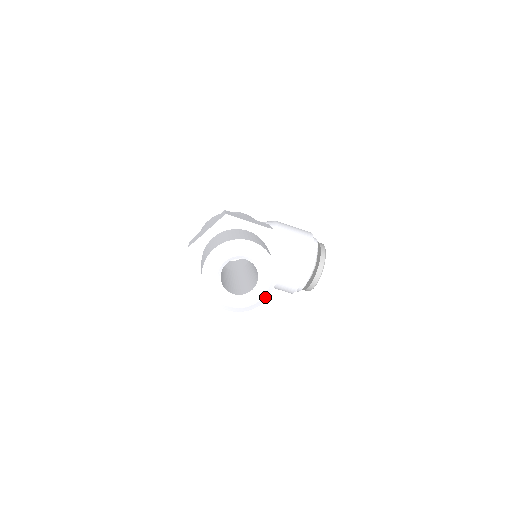
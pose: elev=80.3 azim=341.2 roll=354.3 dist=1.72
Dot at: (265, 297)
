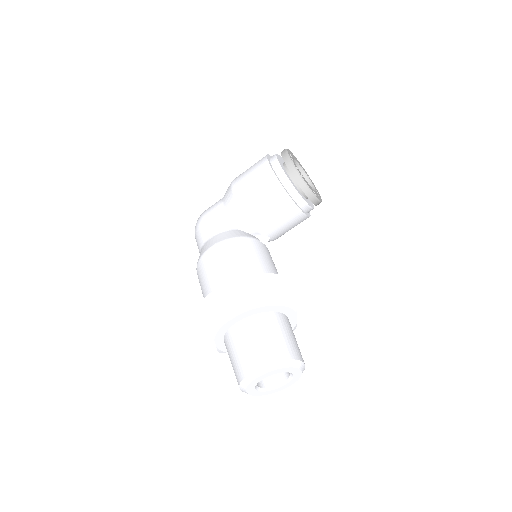
Dot at: (303, 369)
